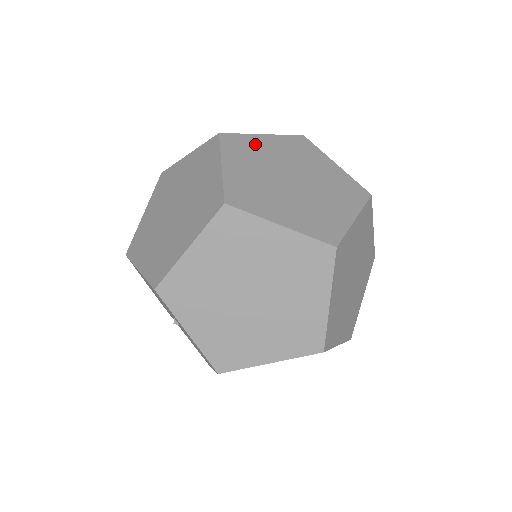
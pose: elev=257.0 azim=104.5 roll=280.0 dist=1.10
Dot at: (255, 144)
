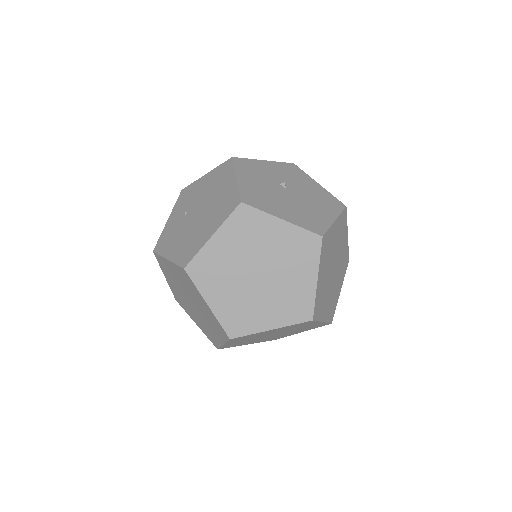
Dot at: (213, 257)
